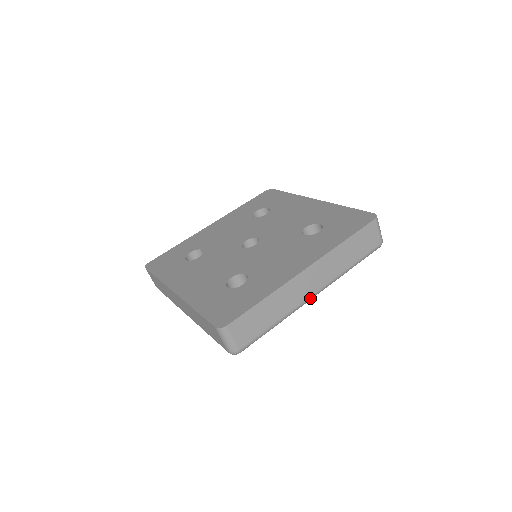
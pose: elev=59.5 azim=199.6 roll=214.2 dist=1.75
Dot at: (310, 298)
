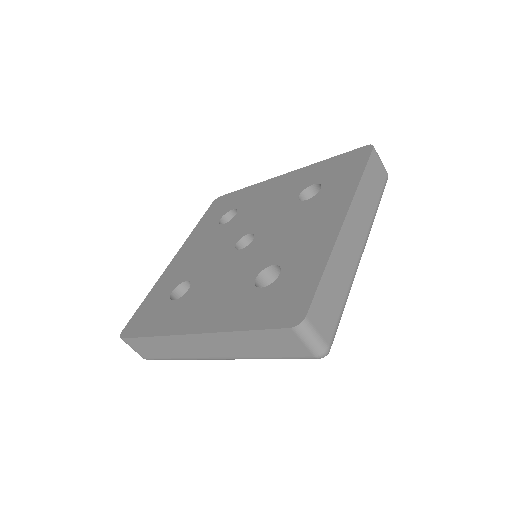
Dot at: (361, 255)
